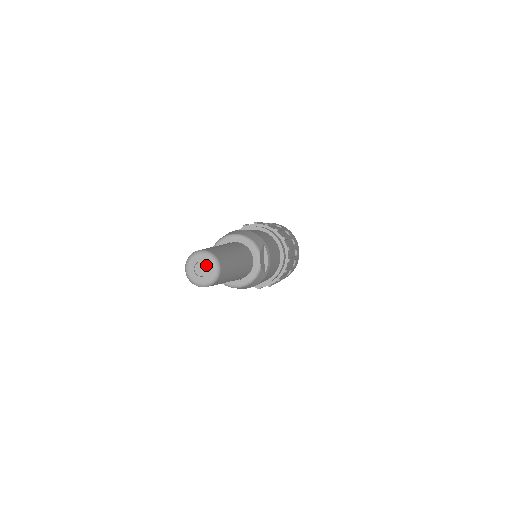
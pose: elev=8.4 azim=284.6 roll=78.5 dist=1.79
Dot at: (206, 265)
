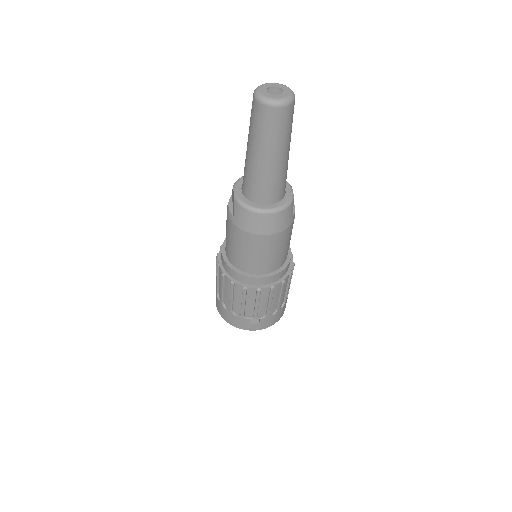
Dot at: occluded
